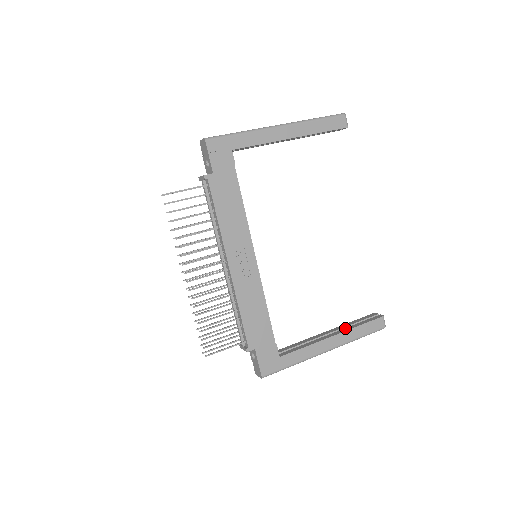
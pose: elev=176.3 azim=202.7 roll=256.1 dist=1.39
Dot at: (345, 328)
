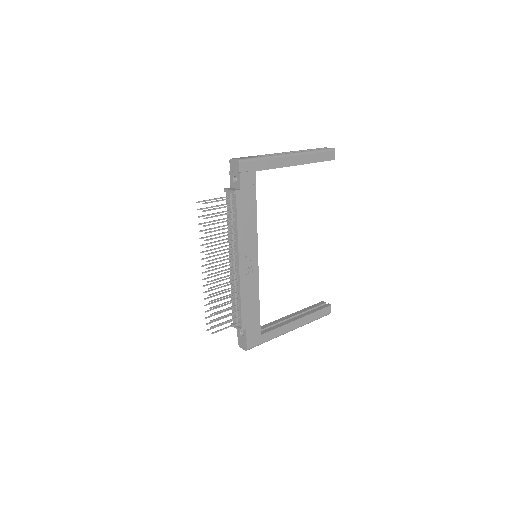
Dot at: (305, 313)
